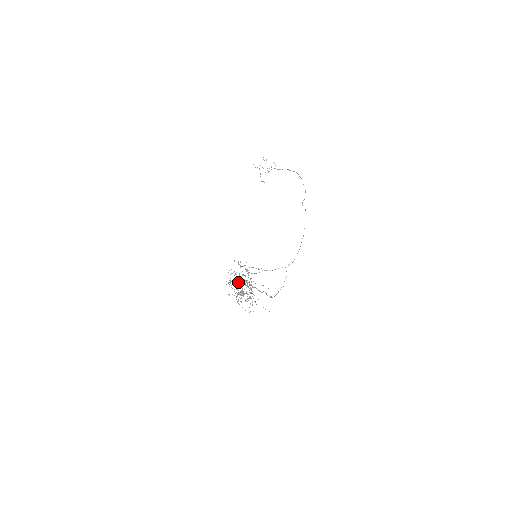
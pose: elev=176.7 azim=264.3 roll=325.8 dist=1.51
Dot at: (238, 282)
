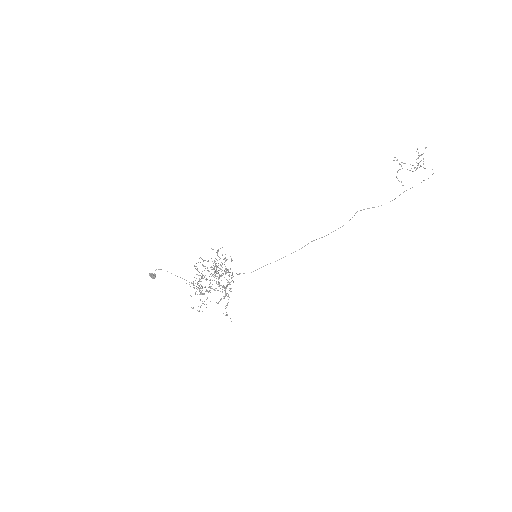
Dot at: occluded
